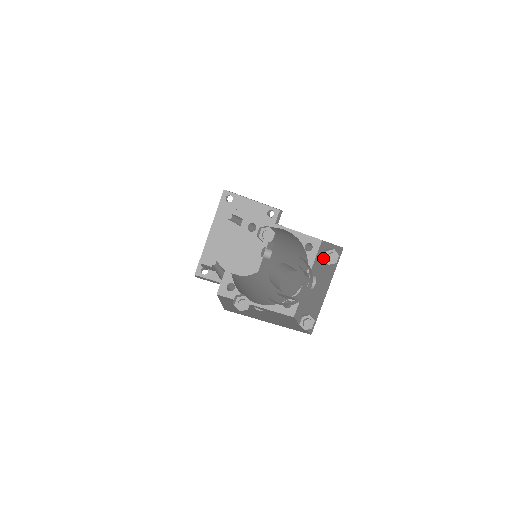
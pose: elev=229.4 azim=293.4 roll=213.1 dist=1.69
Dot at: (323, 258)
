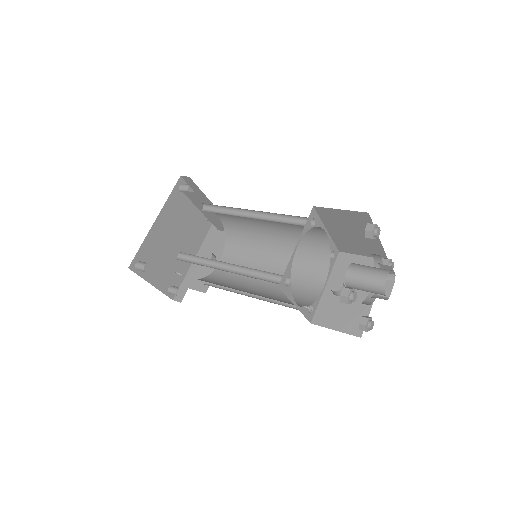
Dot at: occluded
